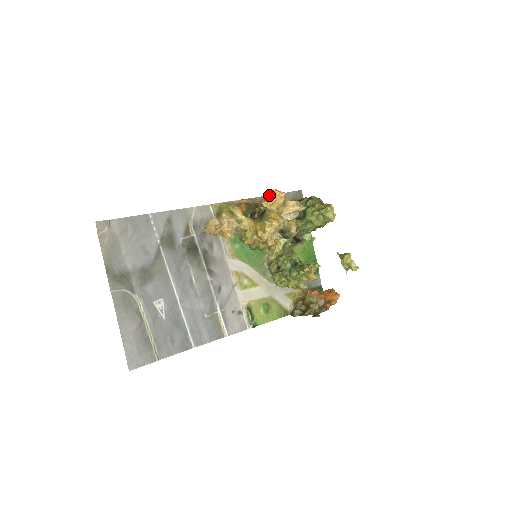
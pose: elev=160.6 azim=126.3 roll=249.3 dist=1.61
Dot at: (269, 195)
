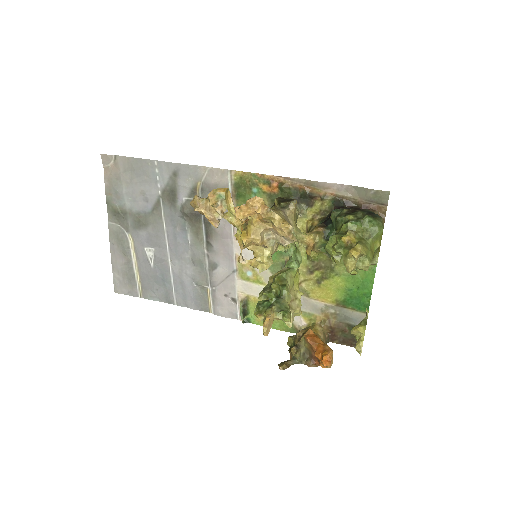
Dot at: (247, 202)
